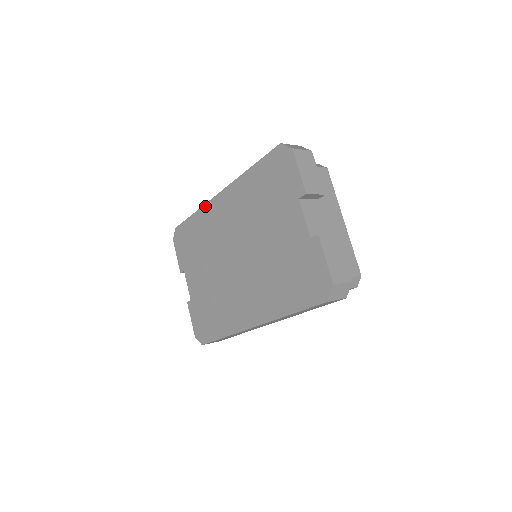
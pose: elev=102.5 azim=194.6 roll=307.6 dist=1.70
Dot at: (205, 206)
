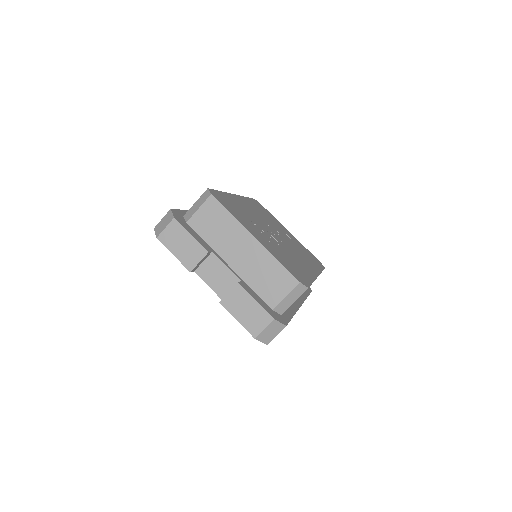
Dot at: occluded
